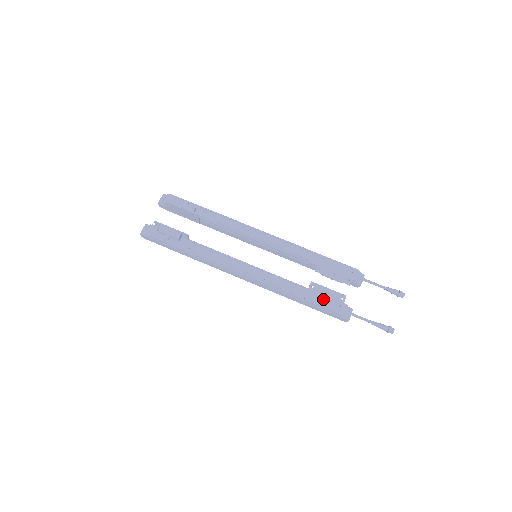
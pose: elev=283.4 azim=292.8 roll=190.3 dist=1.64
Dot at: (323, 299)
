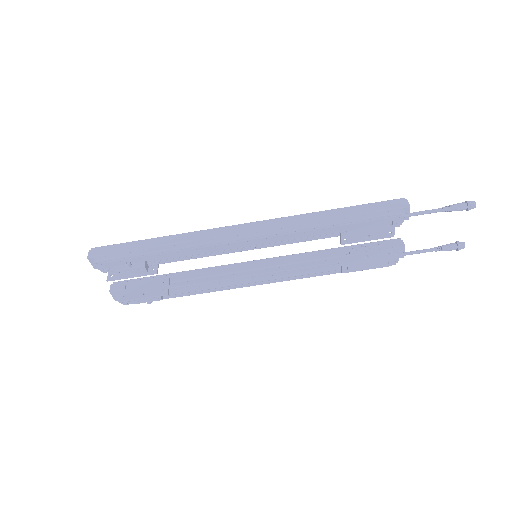
Dot at: (364, 265)
